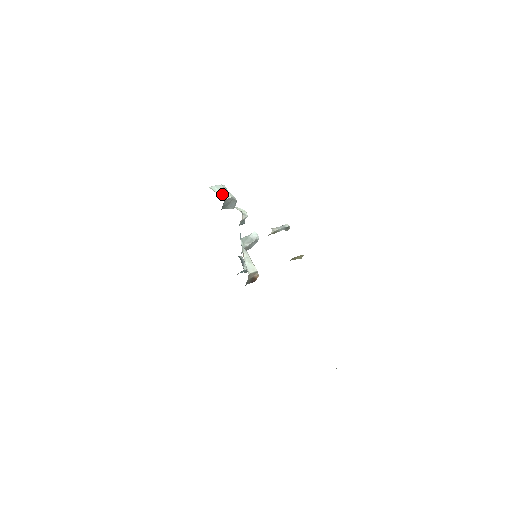
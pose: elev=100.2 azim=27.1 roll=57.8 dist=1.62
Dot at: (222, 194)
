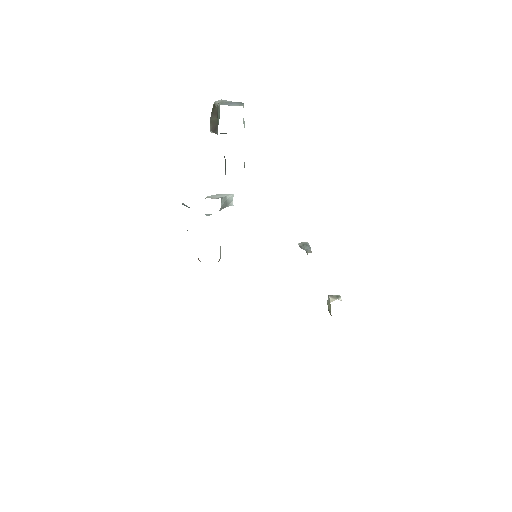
Dot at: (244, 125)
